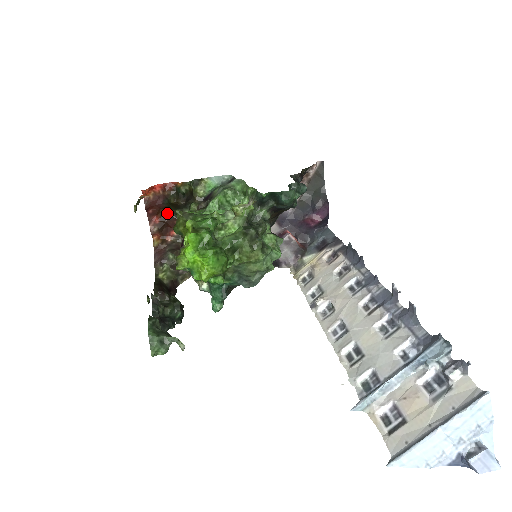
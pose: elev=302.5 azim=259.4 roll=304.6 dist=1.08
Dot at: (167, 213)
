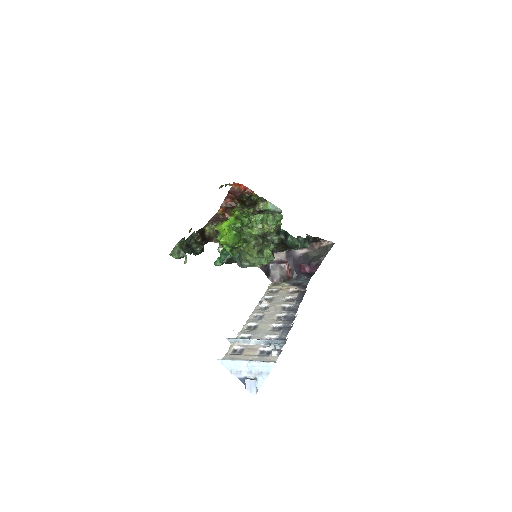
Dot at: occluded
